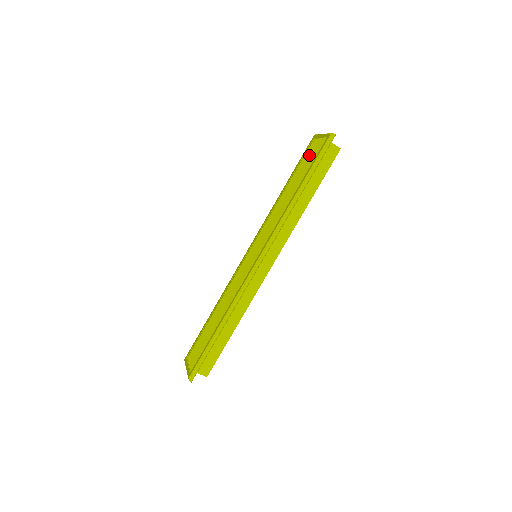
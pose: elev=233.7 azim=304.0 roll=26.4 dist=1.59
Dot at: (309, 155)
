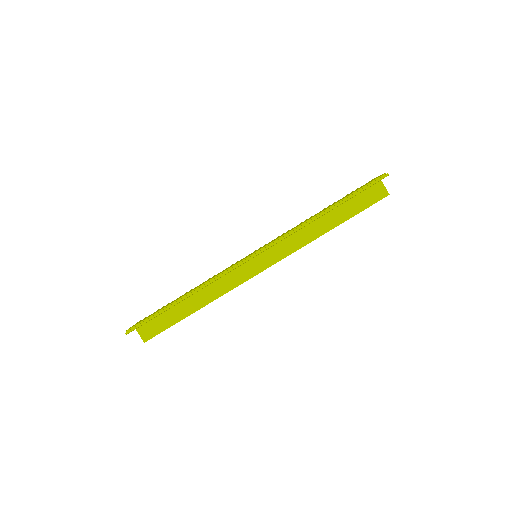
Dot at: occluded
